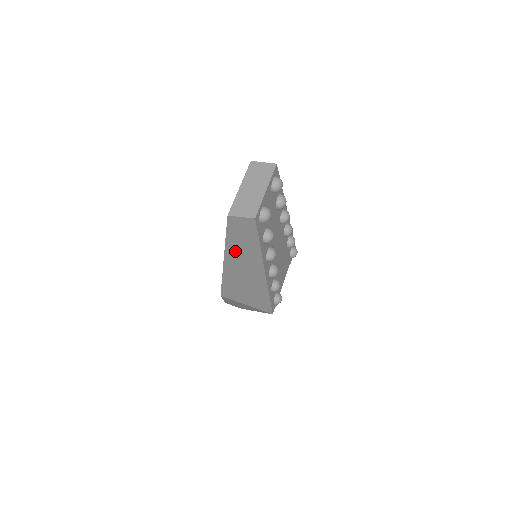
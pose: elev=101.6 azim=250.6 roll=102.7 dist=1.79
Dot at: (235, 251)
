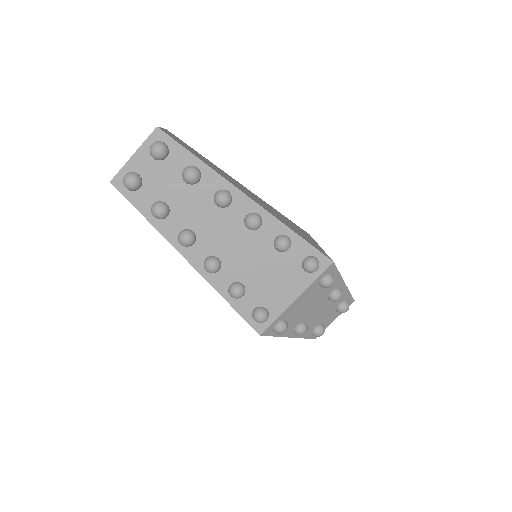
Dot at: occluded
